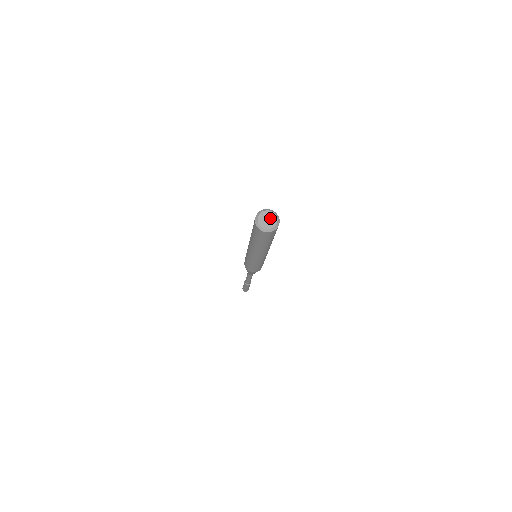
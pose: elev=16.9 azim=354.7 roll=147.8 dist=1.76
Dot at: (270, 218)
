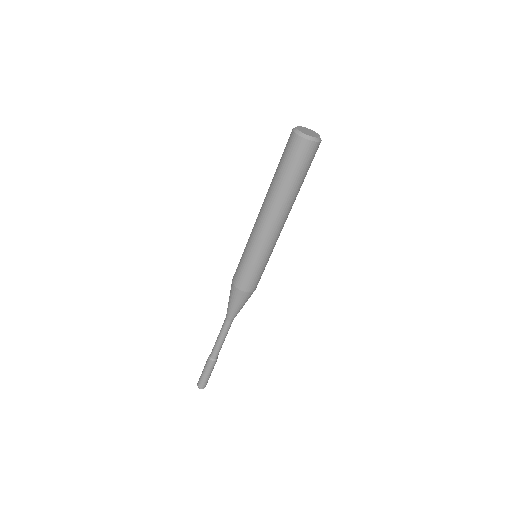
Dot at: (308, 131)
